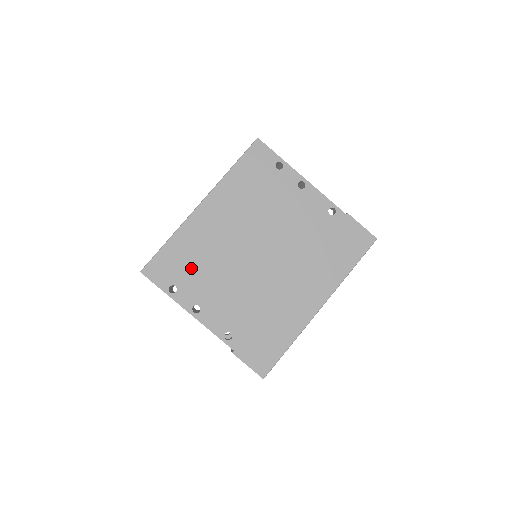
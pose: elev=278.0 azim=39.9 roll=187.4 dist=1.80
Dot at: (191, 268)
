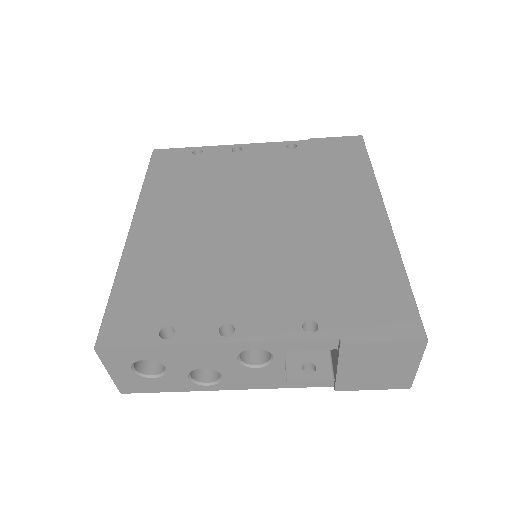
Dot at: (174, 291)
